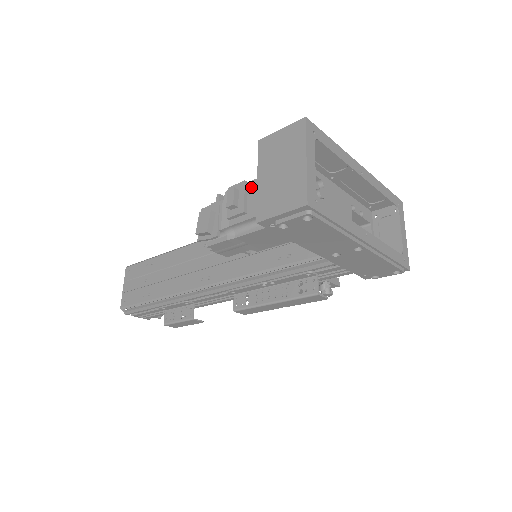
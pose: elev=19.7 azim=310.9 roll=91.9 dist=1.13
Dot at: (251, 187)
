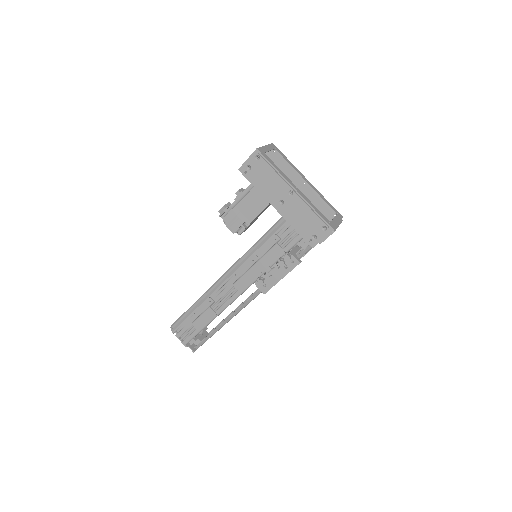
Dot at: occluded
